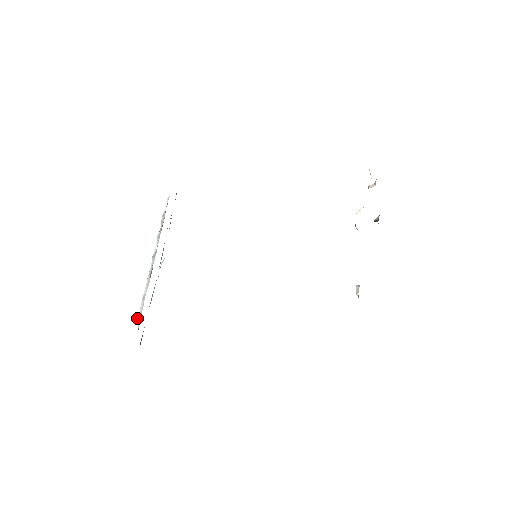
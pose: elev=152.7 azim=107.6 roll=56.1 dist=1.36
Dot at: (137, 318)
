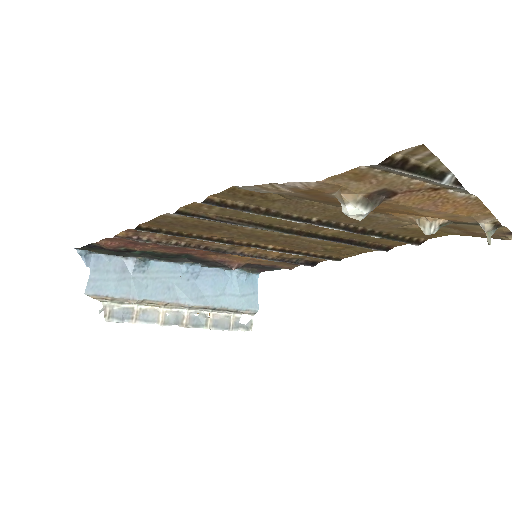
Dot at: (112, 320)
